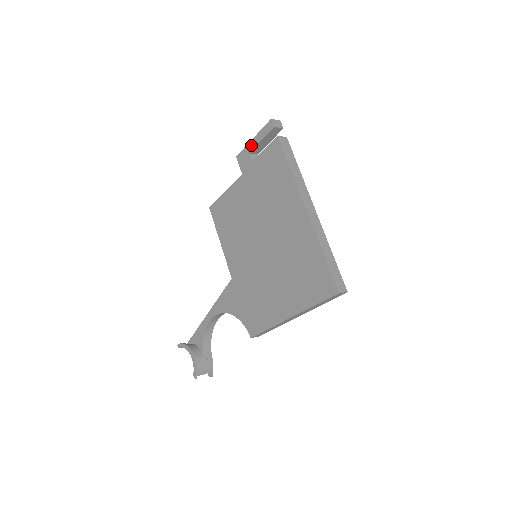
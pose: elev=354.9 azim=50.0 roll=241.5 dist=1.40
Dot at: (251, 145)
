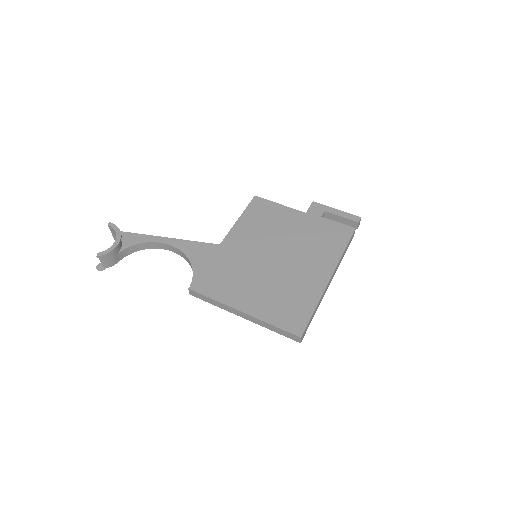
Dot at: (332, 210)
